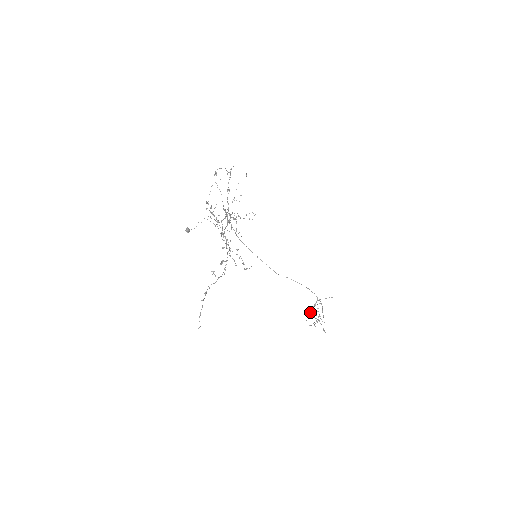
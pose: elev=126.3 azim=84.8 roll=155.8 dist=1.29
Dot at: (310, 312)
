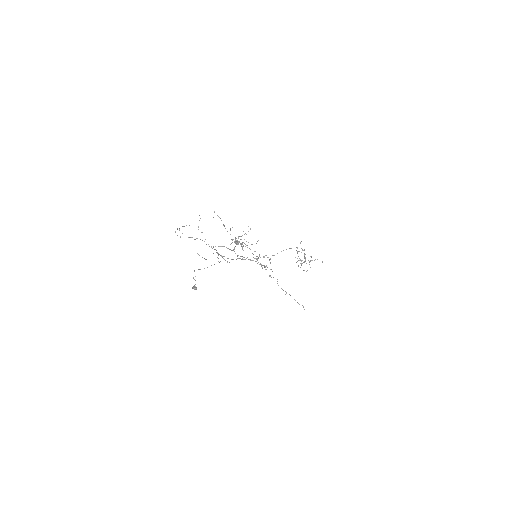
Dot at: (304, 261)
